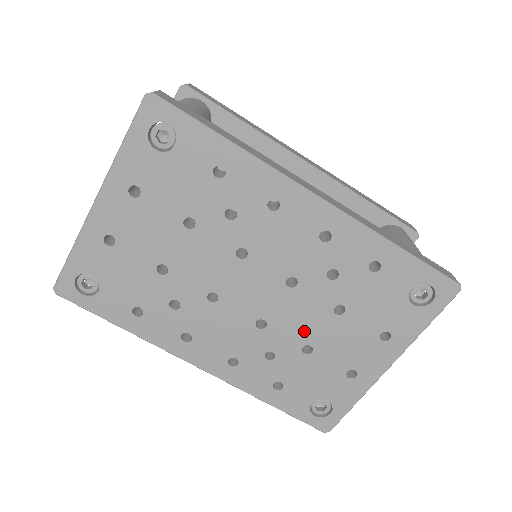
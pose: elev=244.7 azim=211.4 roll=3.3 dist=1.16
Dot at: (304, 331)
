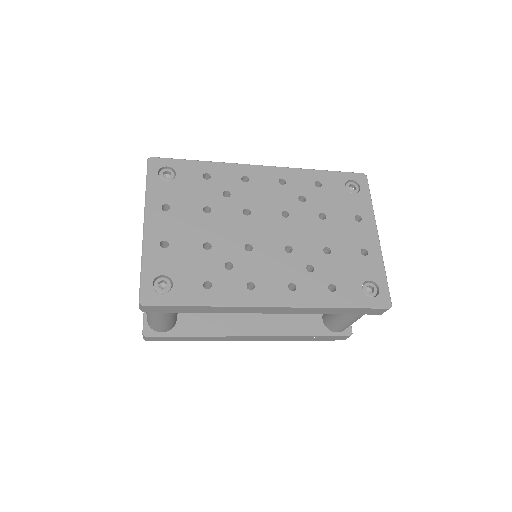
Dot at: (315, 240)
